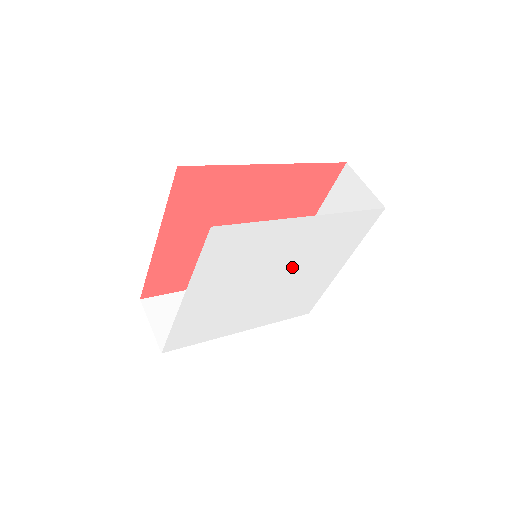
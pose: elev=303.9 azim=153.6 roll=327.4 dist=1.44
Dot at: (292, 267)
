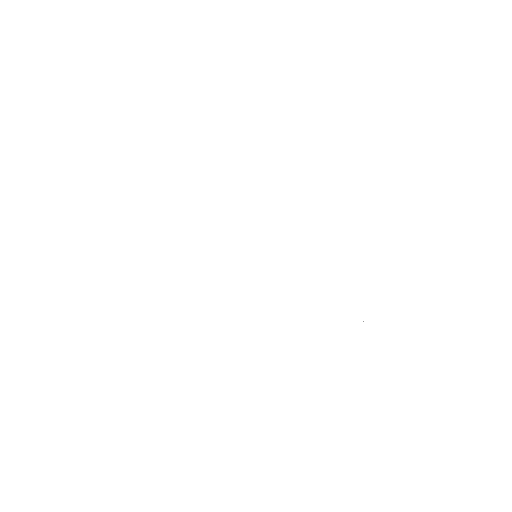
Dot at: (273, 258)
